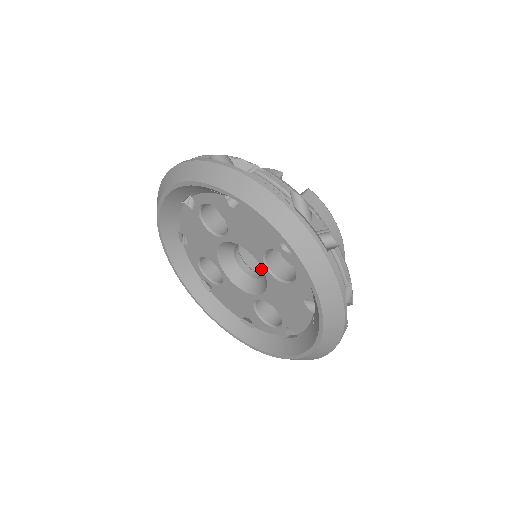
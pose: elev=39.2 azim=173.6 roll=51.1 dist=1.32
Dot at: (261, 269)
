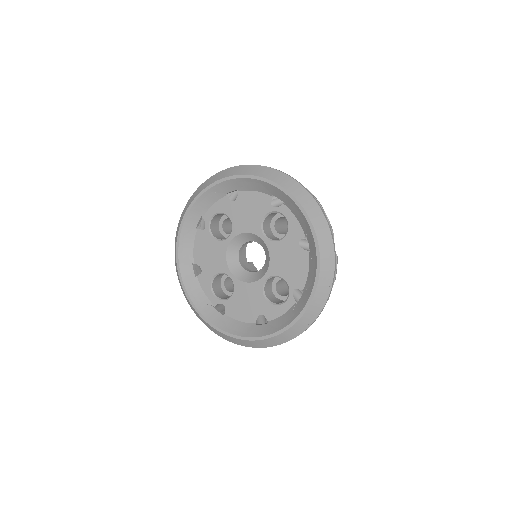
Dot at: occluded
